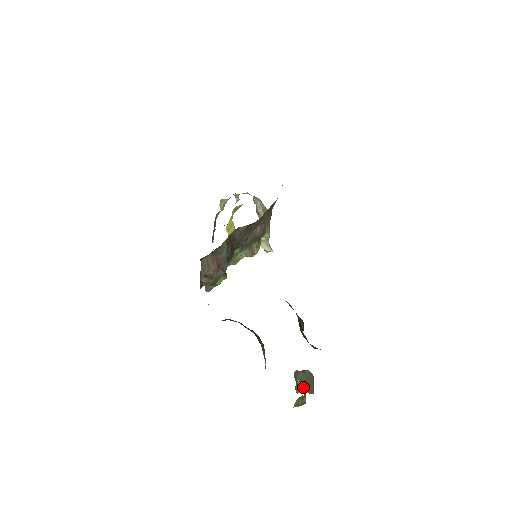
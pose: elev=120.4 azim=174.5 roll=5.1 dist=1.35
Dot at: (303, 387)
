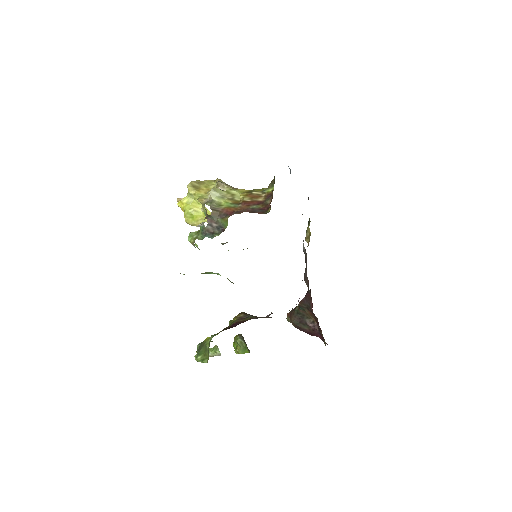
Dot at: occluded
